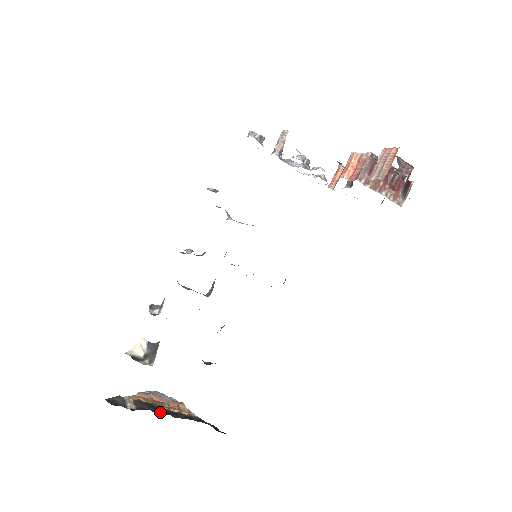
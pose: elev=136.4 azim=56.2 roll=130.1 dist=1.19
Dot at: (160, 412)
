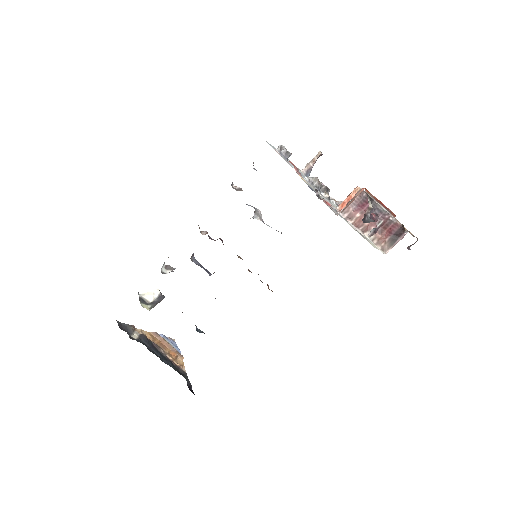
Dot at: (154, 352)
